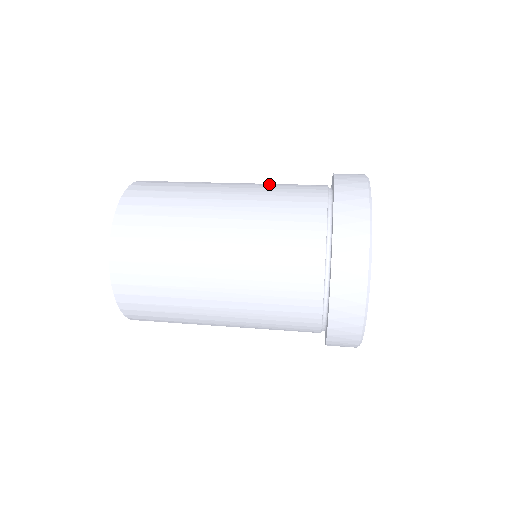
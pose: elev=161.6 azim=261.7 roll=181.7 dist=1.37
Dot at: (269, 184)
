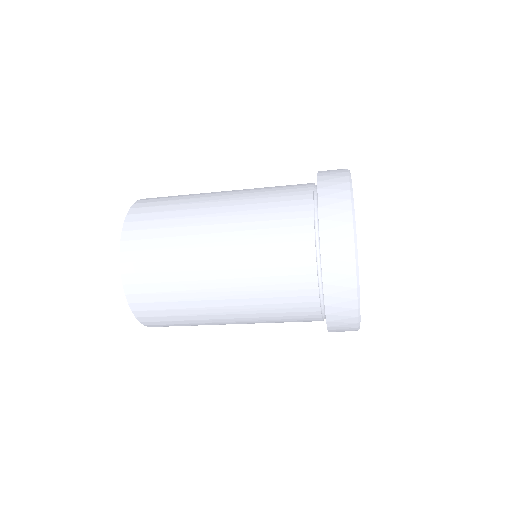
Dot at: (260, 188)
